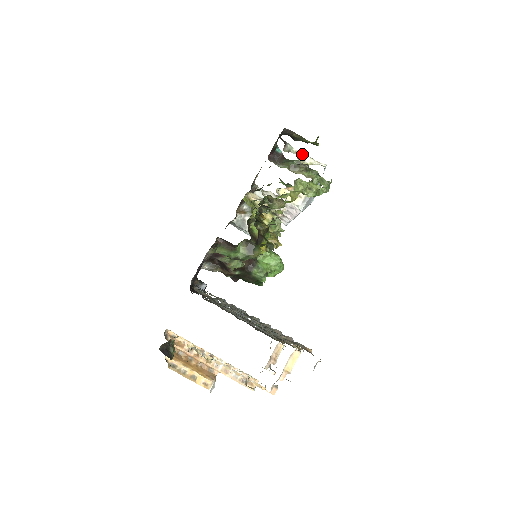
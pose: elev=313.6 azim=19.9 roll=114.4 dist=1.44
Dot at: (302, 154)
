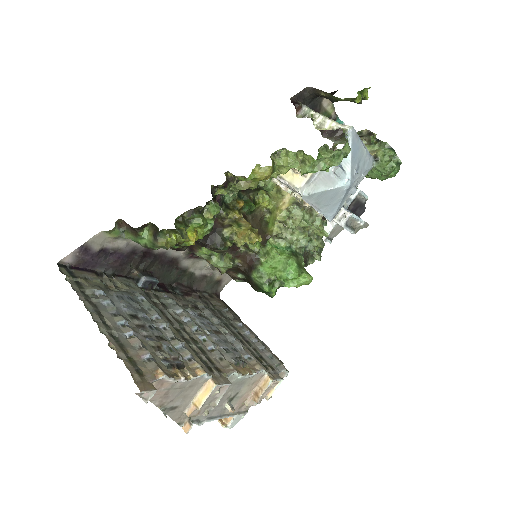
Dot at: (321, 117)
